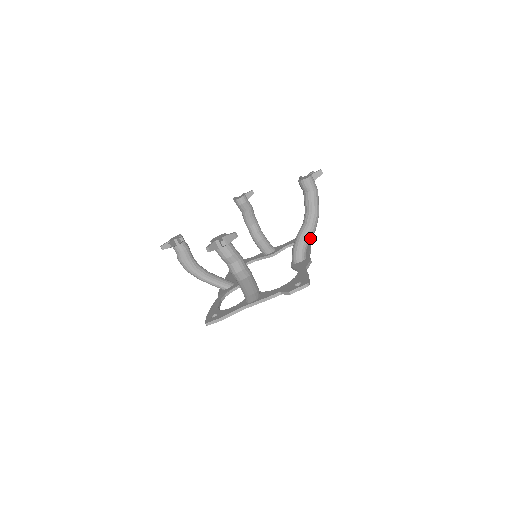
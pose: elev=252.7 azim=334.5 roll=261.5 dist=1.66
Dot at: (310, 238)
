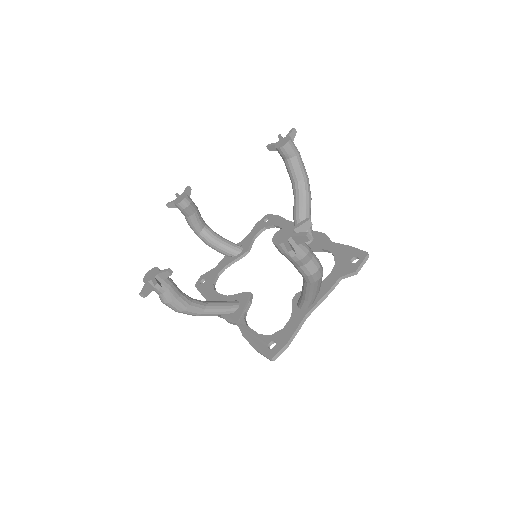
Dot at: (310, 210)
